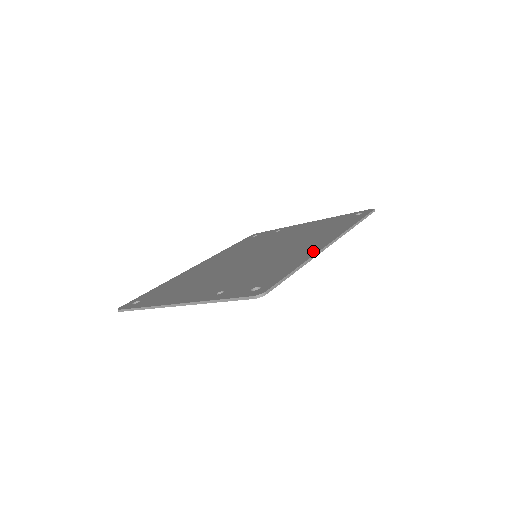
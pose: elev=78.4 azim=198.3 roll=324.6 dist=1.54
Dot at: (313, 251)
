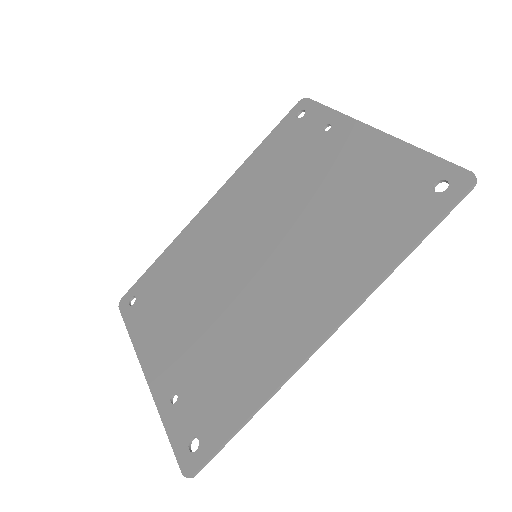
Dot at: (291, 358)
